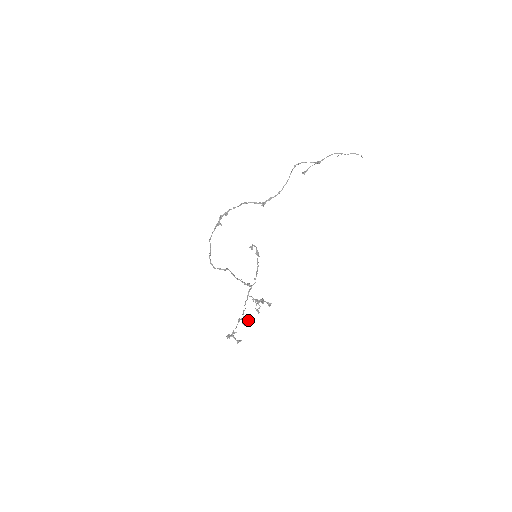
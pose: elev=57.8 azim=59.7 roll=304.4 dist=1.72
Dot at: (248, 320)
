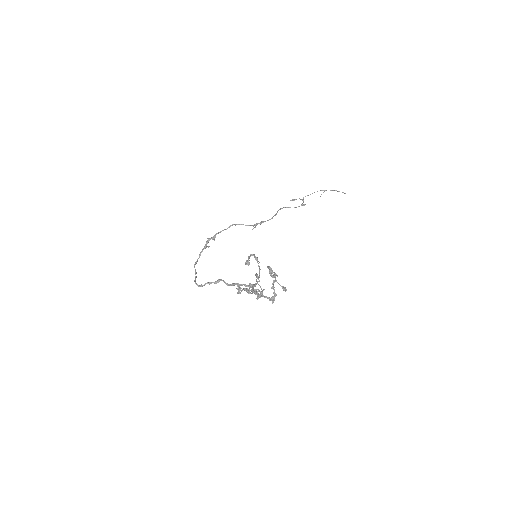
Dot at: (261, 294)
